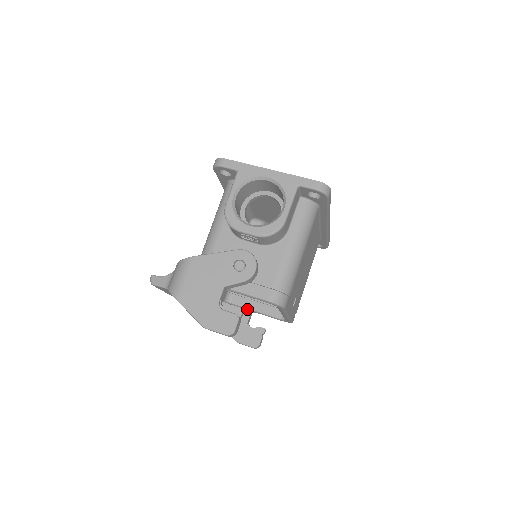
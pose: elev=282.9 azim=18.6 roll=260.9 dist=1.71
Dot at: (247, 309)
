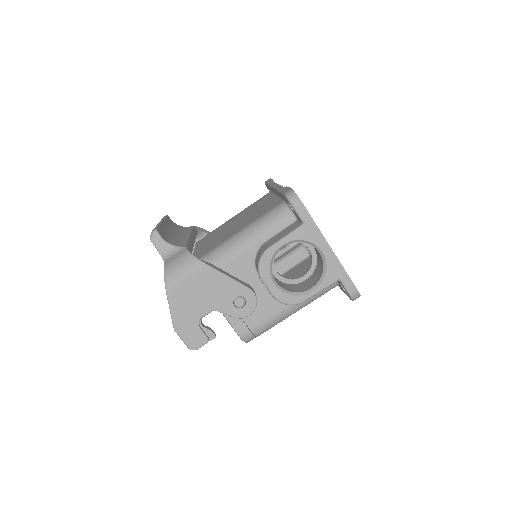
Dot at: occluded
